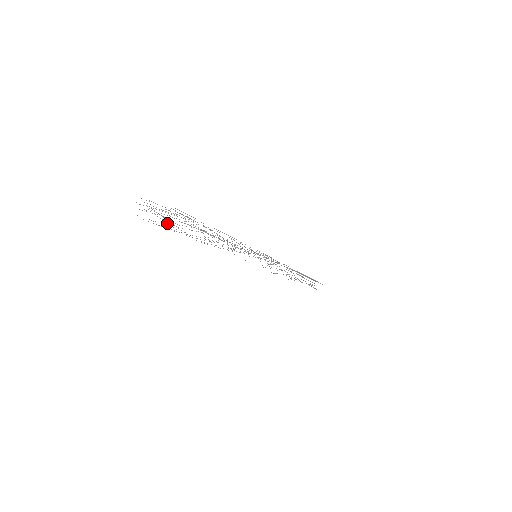
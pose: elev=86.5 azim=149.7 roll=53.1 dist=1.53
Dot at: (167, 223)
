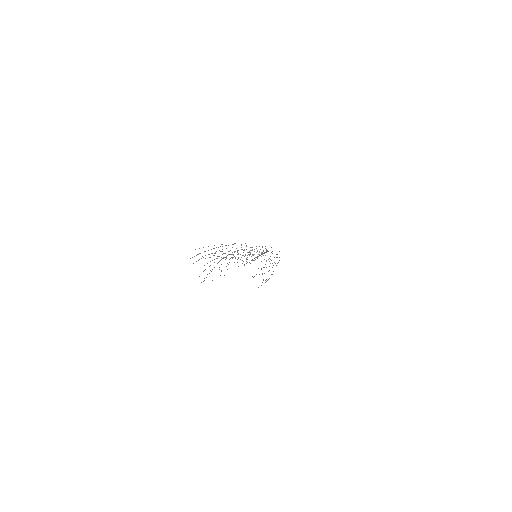
Dot at: occluded
